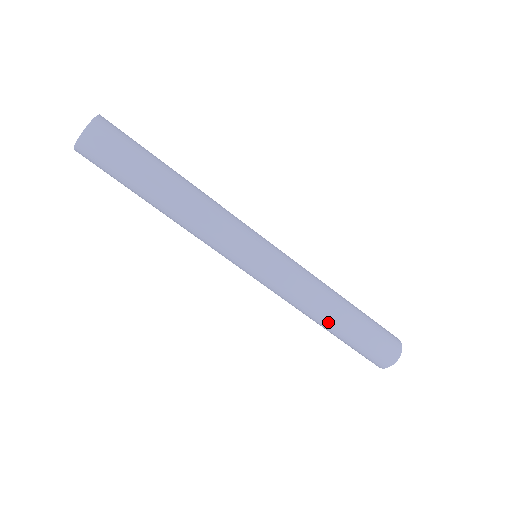
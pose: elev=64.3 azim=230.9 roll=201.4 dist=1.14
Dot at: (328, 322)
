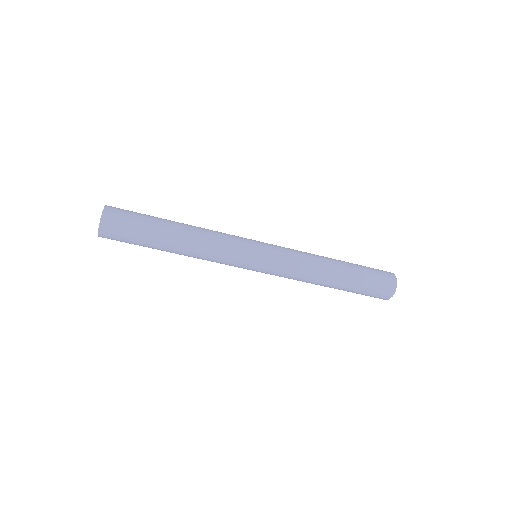
Dot at: occluded
